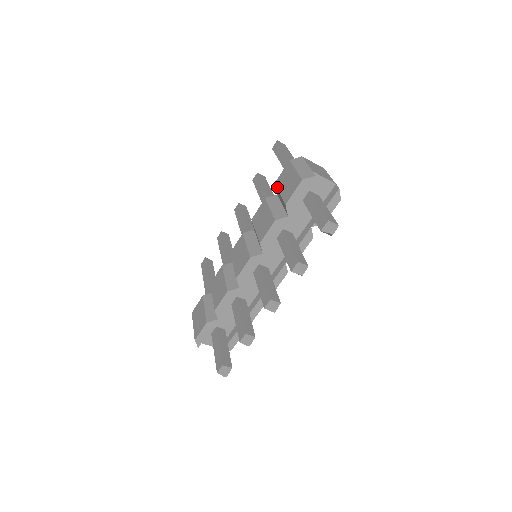
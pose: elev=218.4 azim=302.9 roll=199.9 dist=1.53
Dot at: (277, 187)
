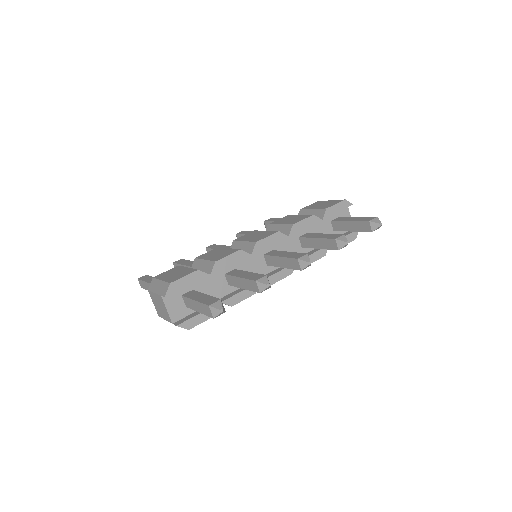
Dot at: (306, 208)
